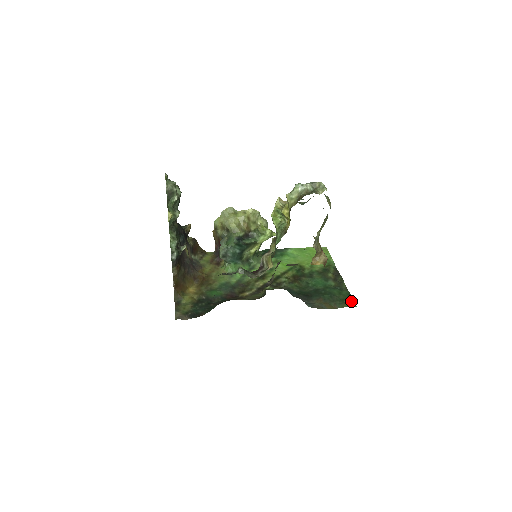
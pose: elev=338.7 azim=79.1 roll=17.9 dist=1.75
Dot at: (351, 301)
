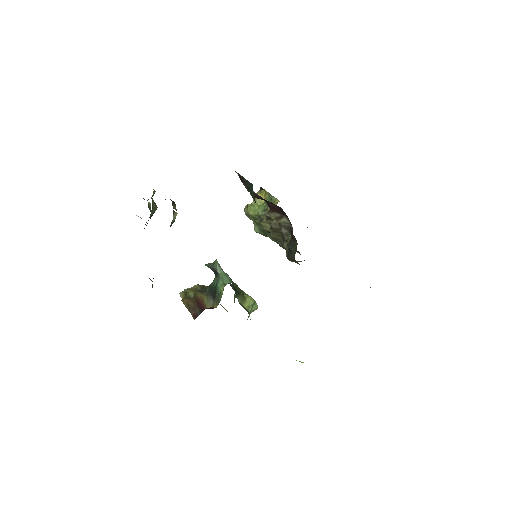
Dot at: occluded
